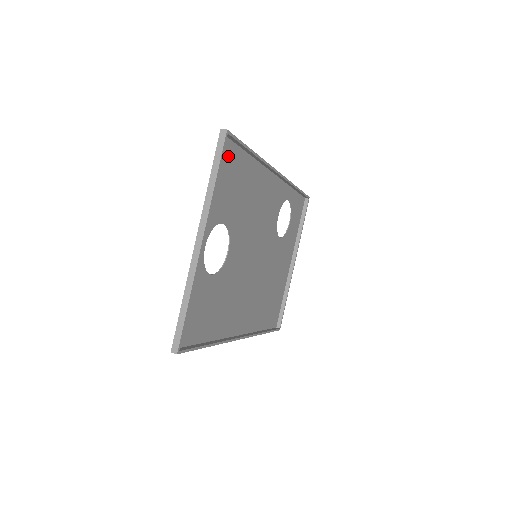
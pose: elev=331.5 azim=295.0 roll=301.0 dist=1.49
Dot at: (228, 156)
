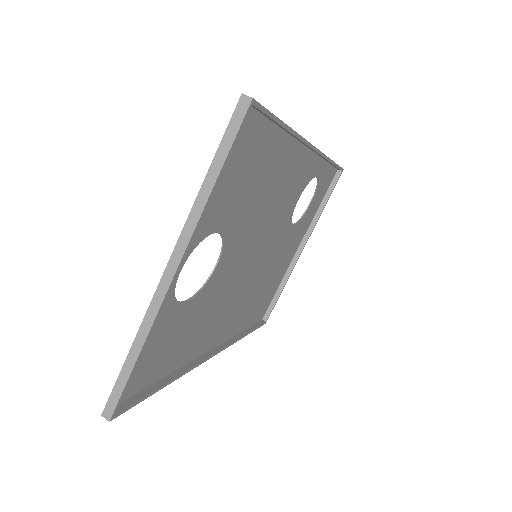
Dot at: (245, 135)
